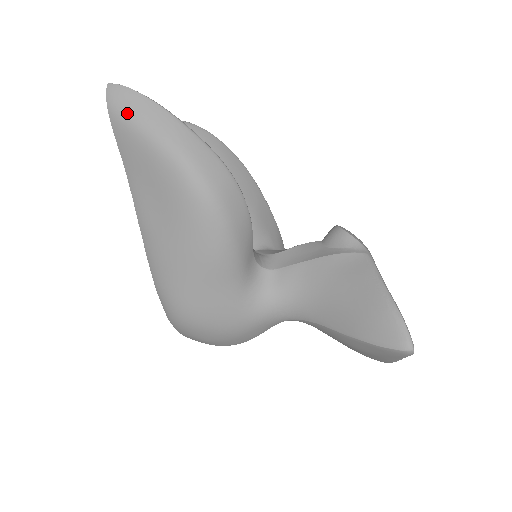
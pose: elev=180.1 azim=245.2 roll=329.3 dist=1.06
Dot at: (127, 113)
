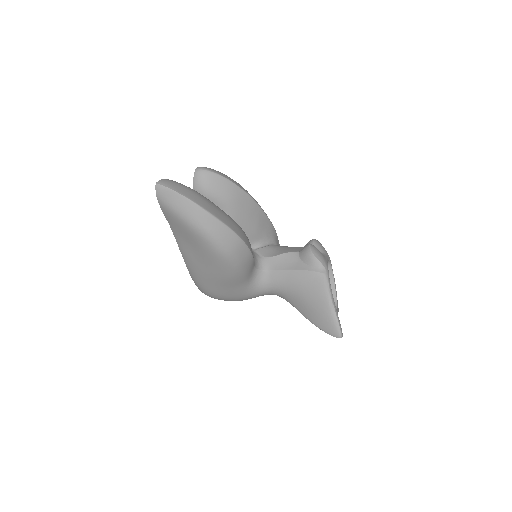
Dot at: (171, 206)
